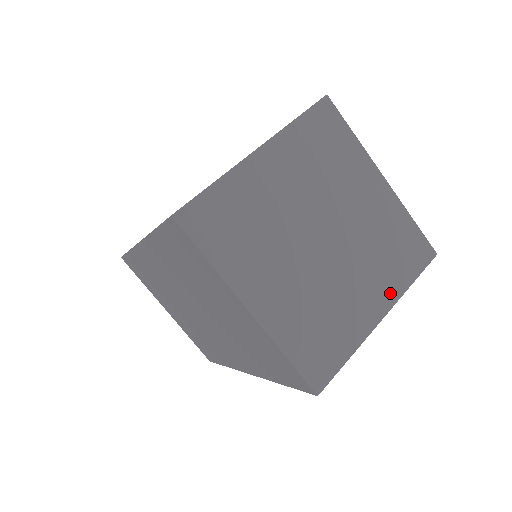
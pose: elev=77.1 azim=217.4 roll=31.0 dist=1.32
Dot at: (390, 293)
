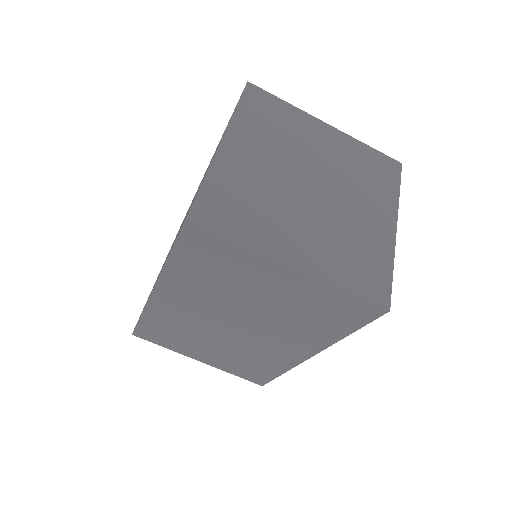
Dot at: (389, 207)
